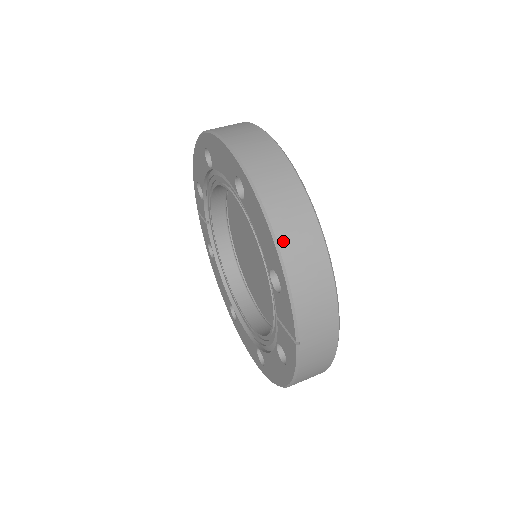
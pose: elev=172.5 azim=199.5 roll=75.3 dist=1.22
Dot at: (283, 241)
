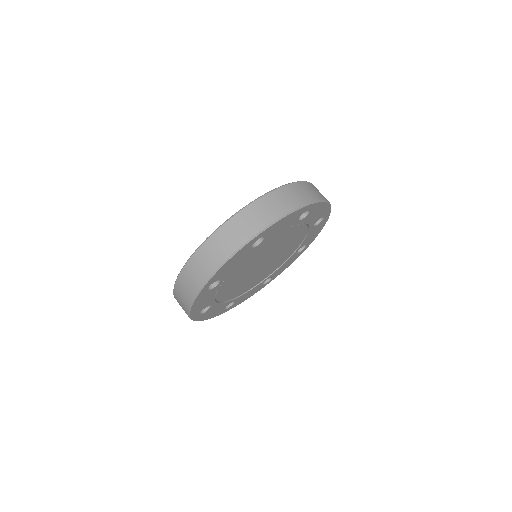
Dot at: (198, 253)
